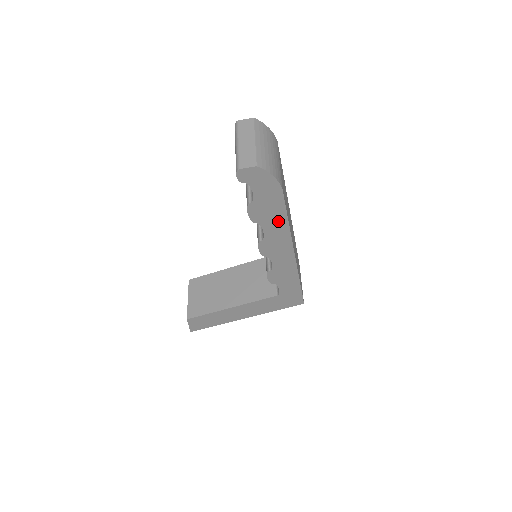
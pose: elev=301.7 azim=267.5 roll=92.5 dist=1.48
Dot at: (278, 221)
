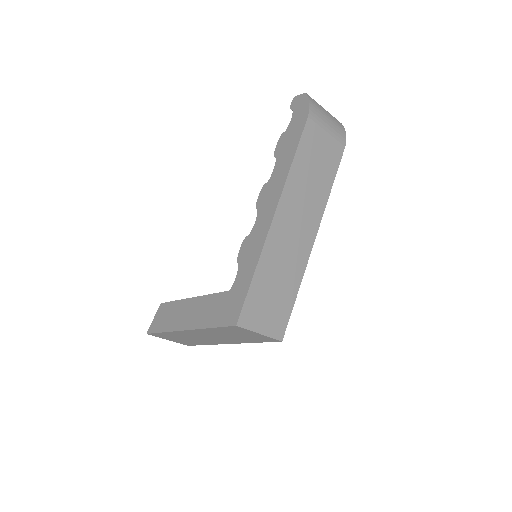
Dot at: (288, 157)
